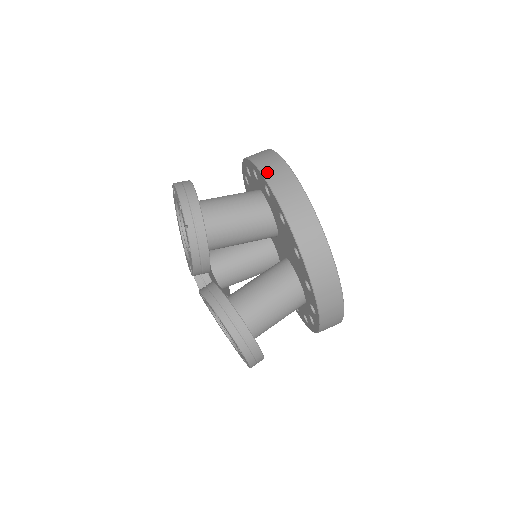
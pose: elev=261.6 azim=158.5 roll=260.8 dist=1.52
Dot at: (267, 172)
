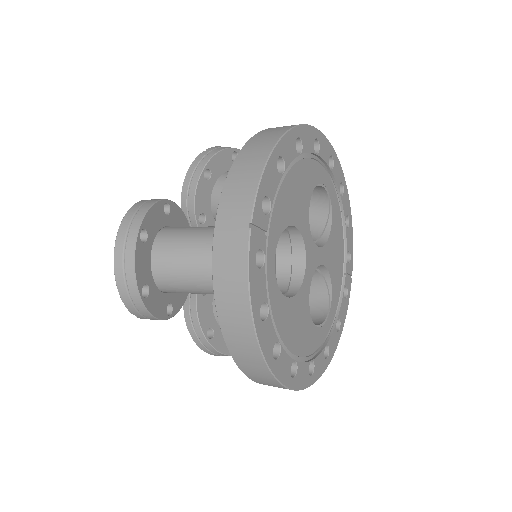
Dot at: (222, 308)
